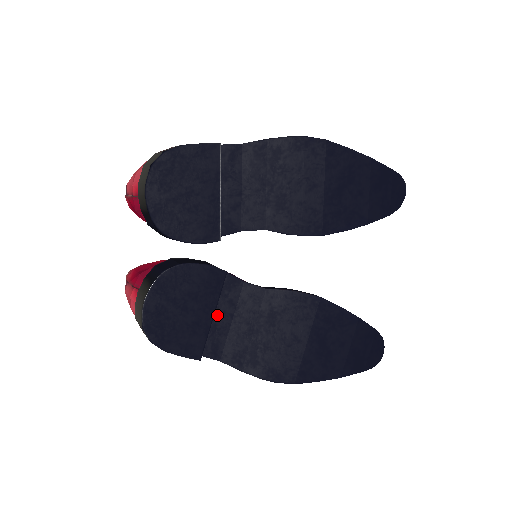
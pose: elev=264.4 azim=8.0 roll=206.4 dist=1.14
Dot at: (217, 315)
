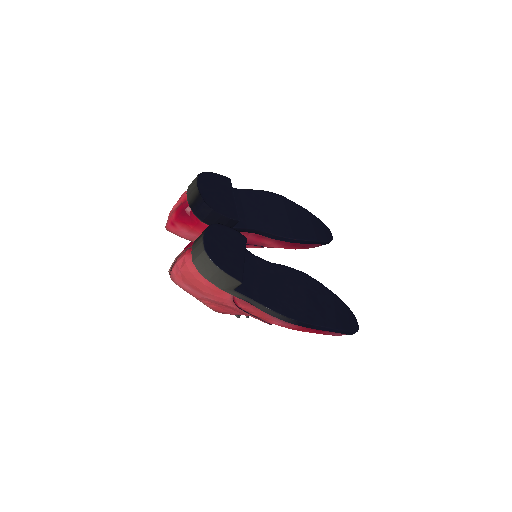
Dot at: (244, 270)
